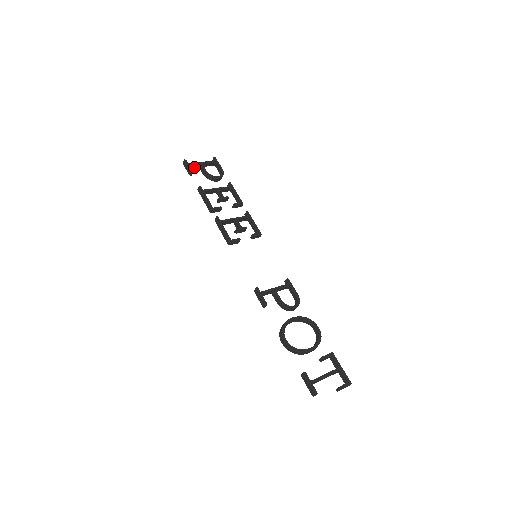
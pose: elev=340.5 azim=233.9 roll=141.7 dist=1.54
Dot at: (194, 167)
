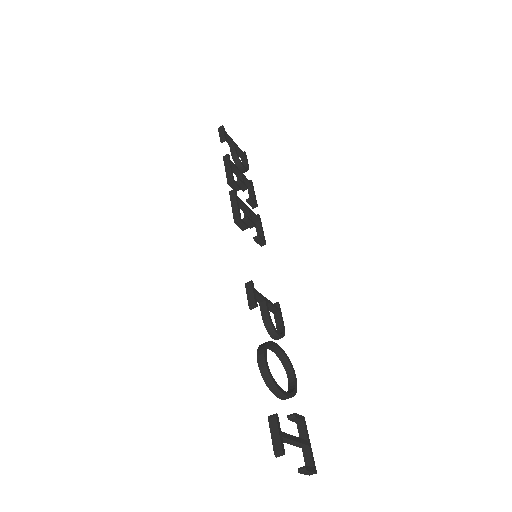
Dot at: occluded
